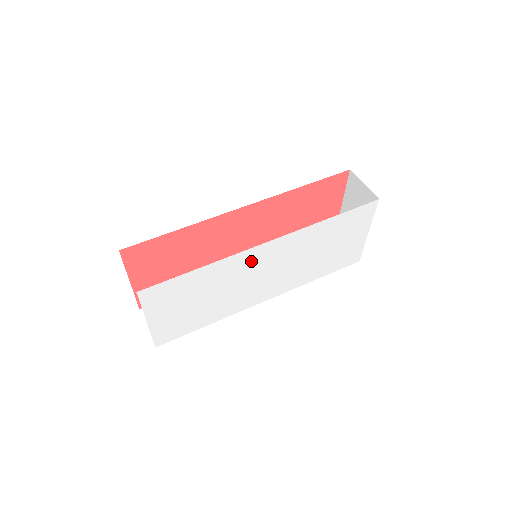
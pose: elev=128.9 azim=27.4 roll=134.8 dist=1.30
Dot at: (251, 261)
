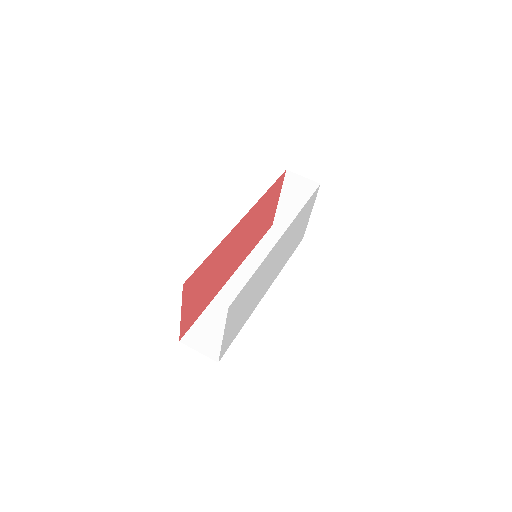
Dot at: (272, 256)
